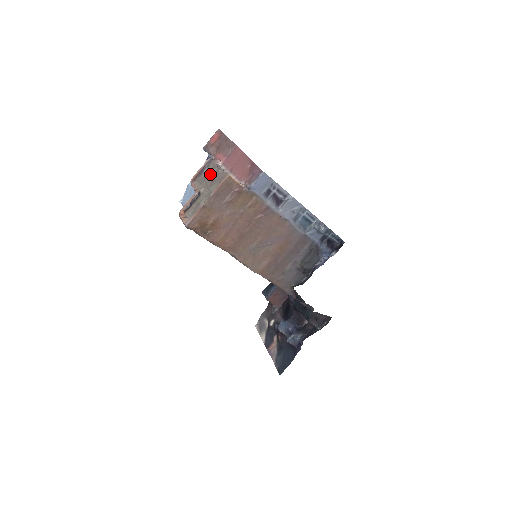
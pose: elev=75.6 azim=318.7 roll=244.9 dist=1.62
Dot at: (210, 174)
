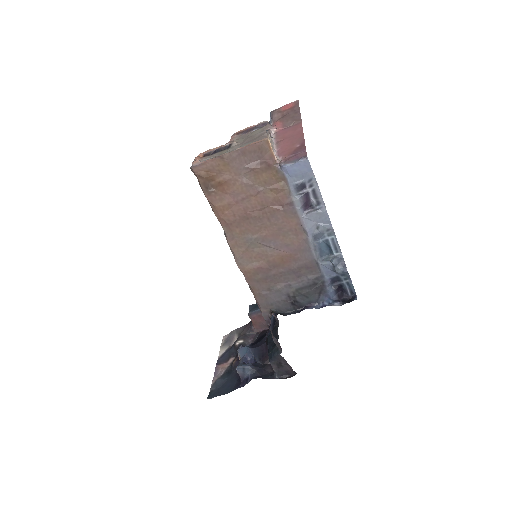
Dot at: (255, 134)
